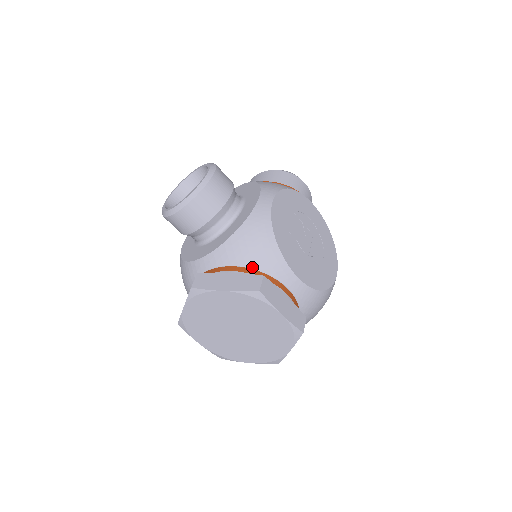
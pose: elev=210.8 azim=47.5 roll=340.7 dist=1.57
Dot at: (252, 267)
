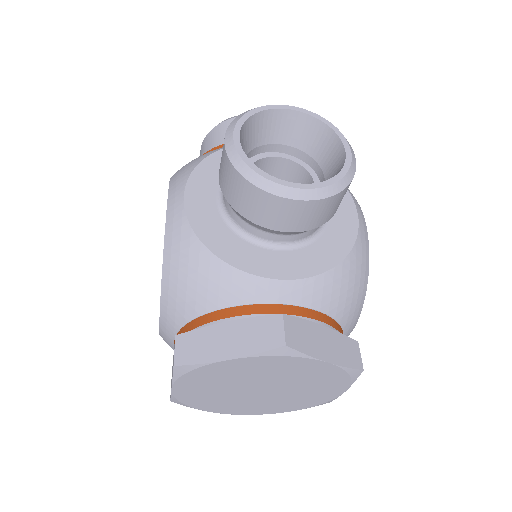
Dot at: (339, 320)
